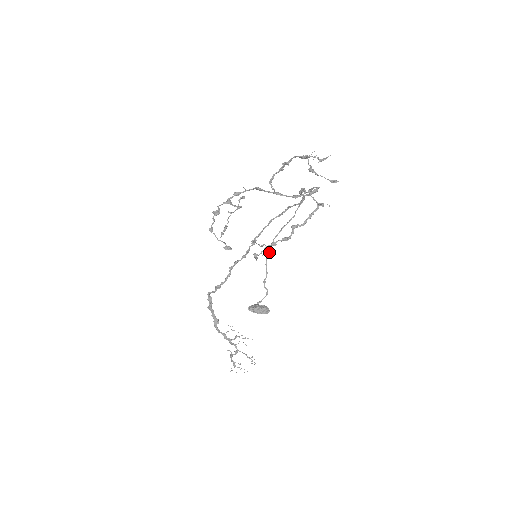
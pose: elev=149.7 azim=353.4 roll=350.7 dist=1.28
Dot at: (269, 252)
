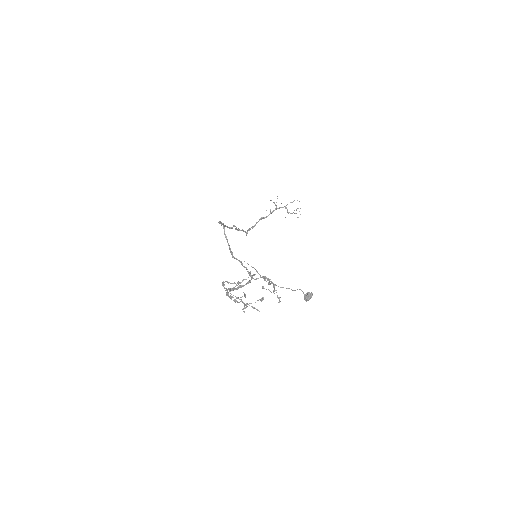
Dot at: occluded
